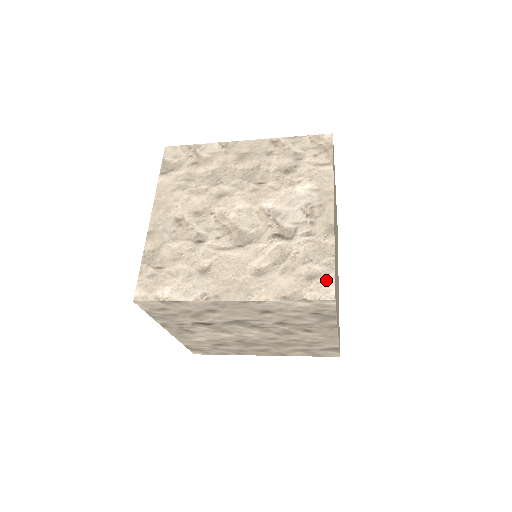
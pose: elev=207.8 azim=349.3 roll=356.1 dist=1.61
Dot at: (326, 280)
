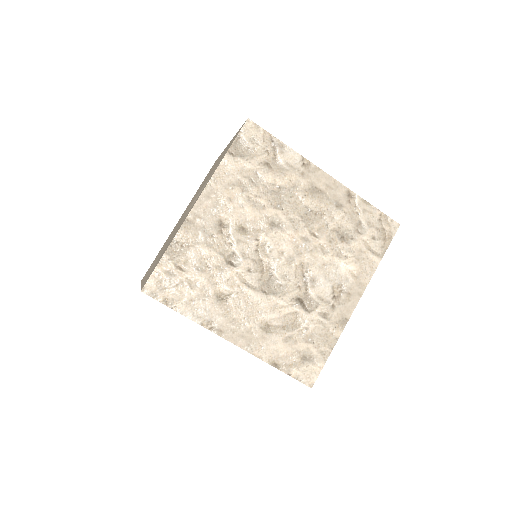
Dot at: occluded
